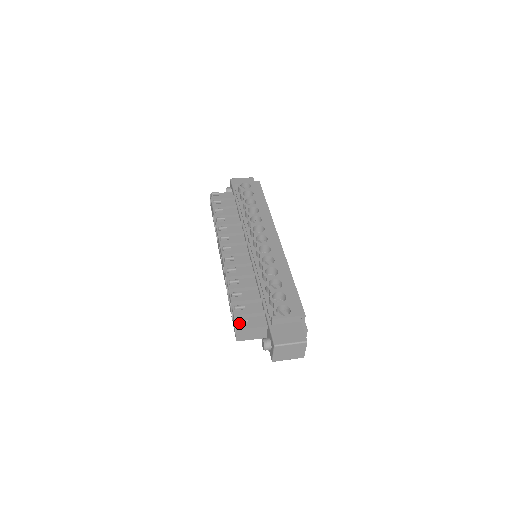
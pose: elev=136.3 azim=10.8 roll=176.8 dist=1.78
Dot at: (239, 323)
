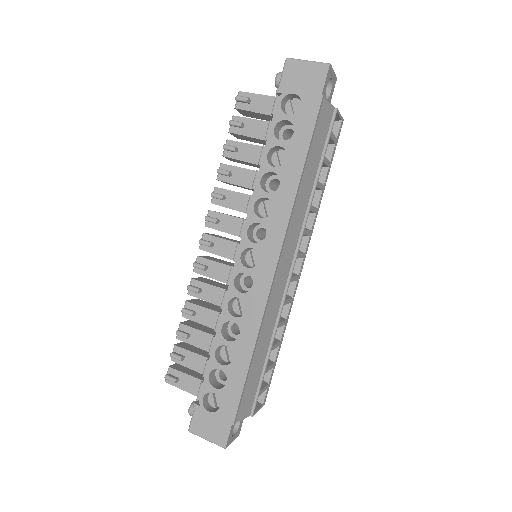
Dot at: (167, 379)
